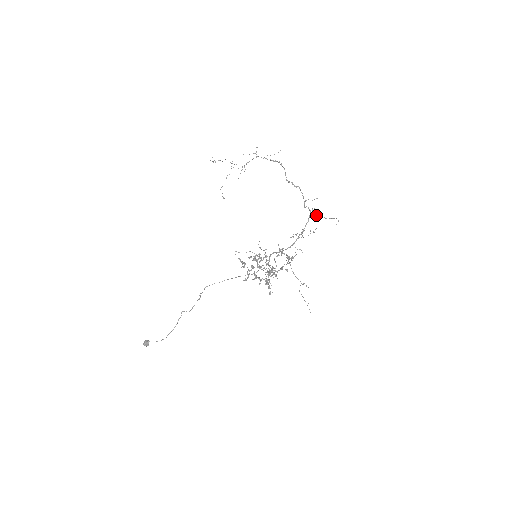
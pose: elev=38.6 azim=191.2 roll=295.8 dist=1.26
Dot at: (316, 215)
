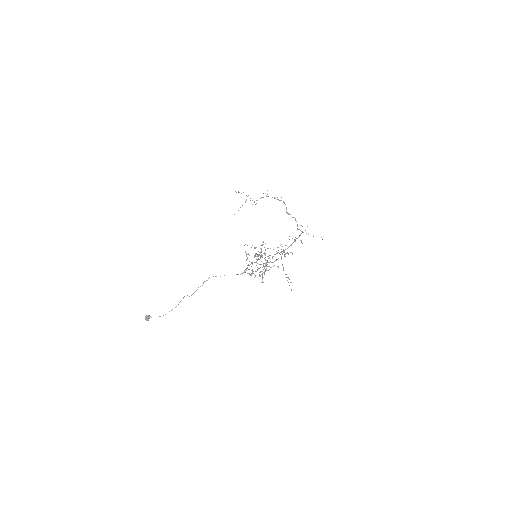
Dot at: (306, 233)
